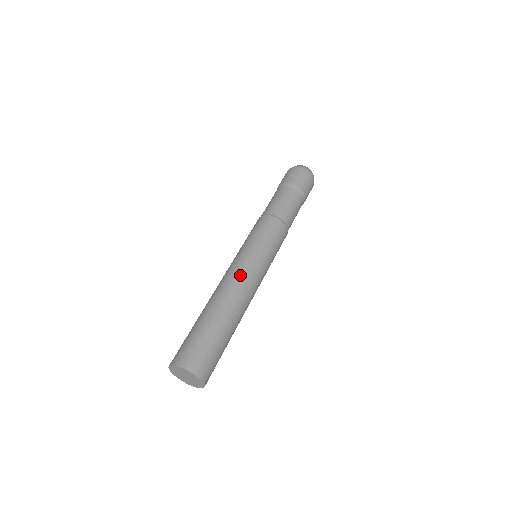
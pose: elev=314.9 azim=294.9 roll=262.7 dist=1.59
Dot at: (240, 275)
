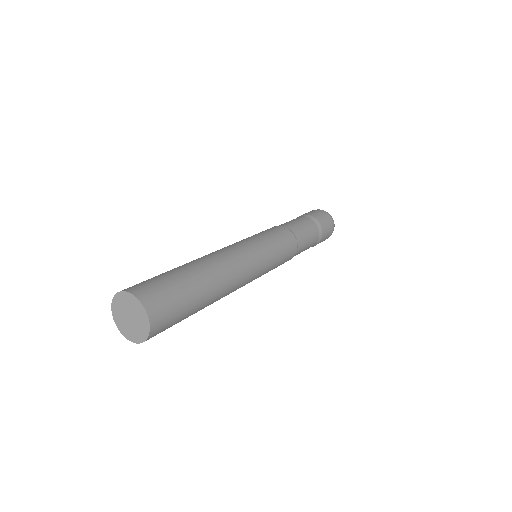
Dot at: (245, 263)
